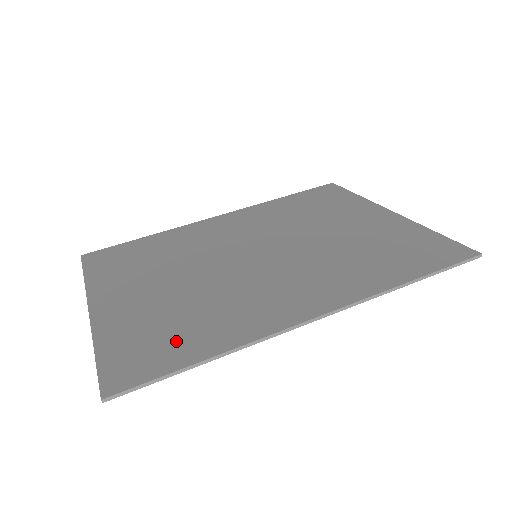
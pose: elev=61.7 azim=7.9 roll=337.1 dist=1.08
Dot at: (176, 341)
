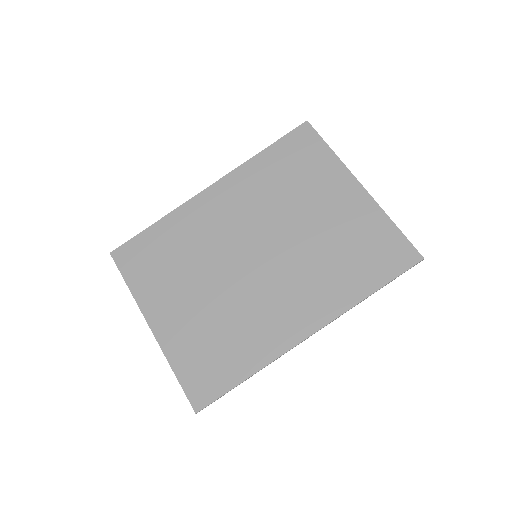
Dot at: (224, 362)
